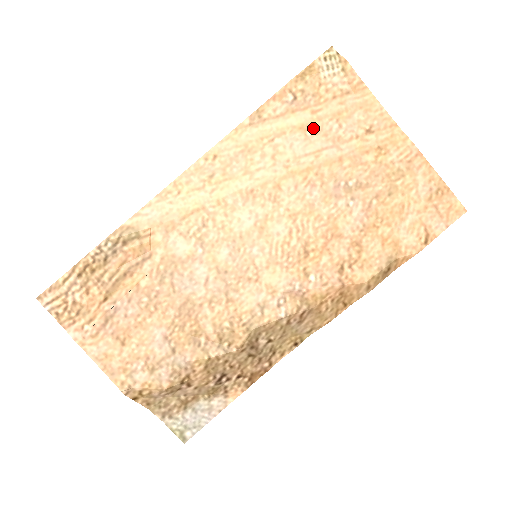
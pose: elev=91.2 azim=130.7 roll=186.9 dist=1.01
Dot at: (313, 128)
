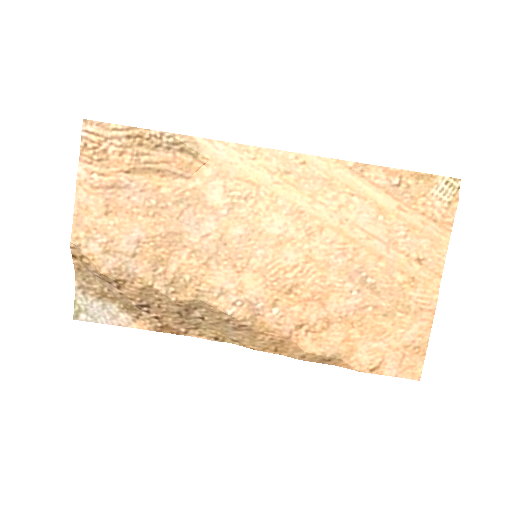
Dot at: (387, 217)
